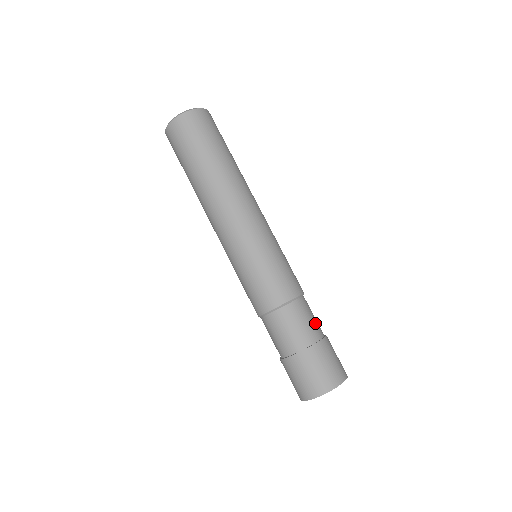
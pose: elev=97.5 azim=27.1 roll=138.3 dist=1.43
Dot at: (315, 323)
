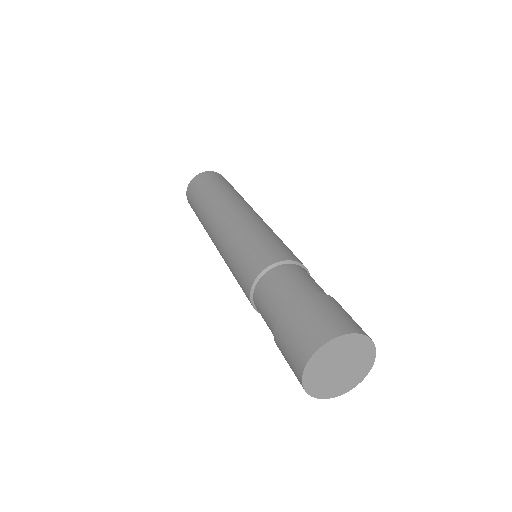
Dot at: (309, 283)
